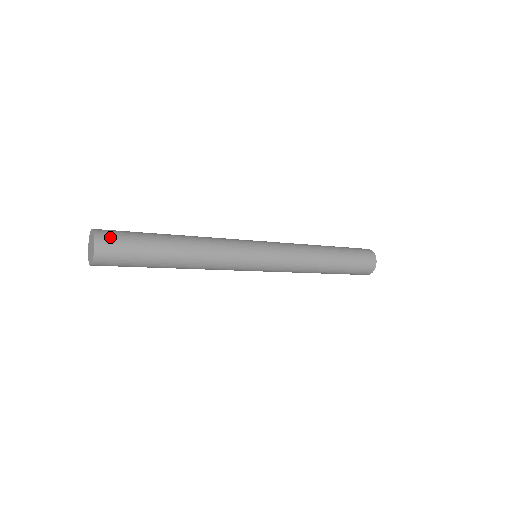
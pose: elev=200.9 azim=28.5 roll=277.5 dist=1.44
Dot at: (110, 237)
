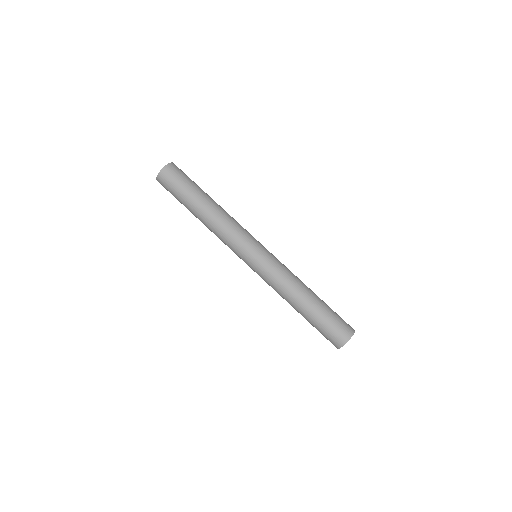
Dot at: (178, 169)
